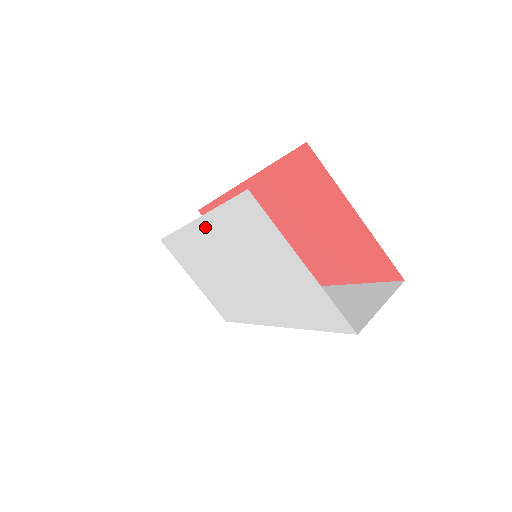
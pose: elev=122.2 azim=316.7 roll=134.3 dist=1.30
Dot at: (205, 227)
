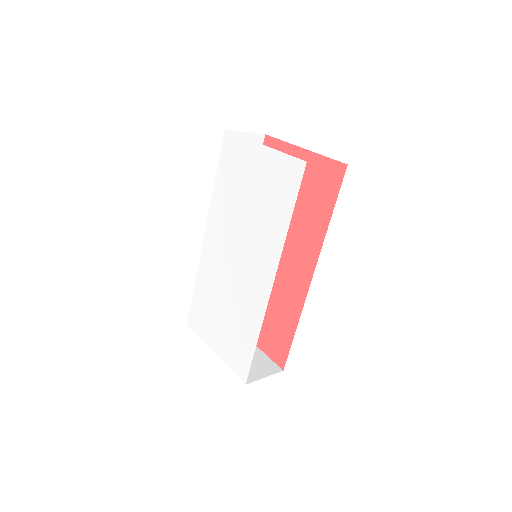
Dot at: (212, 224)
